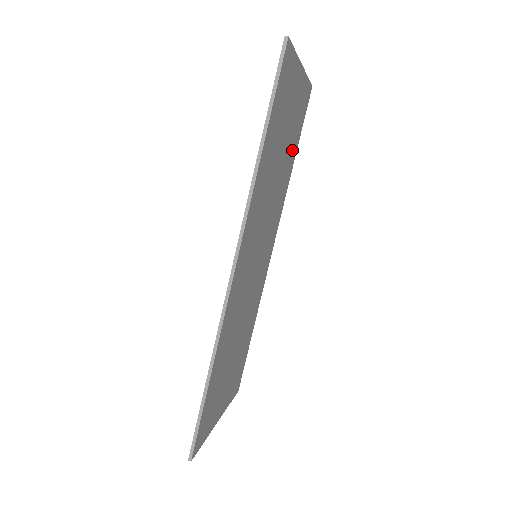
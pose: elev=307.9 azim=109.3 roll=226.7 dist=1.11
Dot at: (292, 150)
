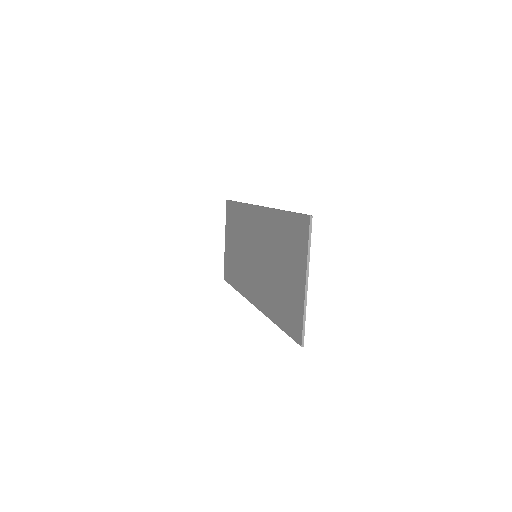
Dot at: occluded
